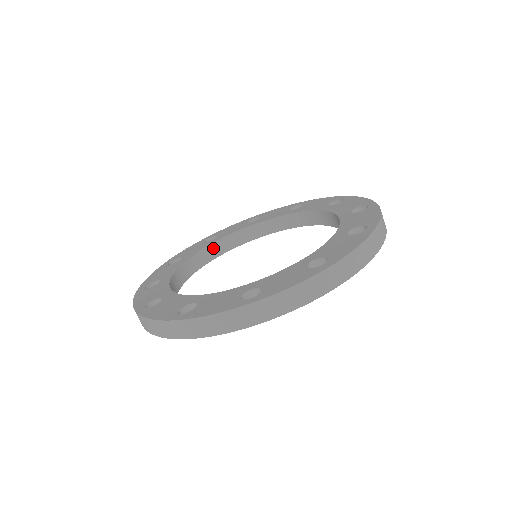
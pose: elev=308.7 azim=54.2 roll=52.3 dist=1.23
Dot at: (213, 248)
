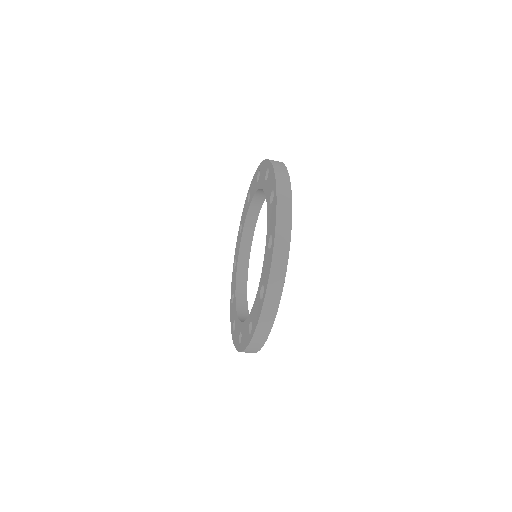
Dot at: (239, 297)
